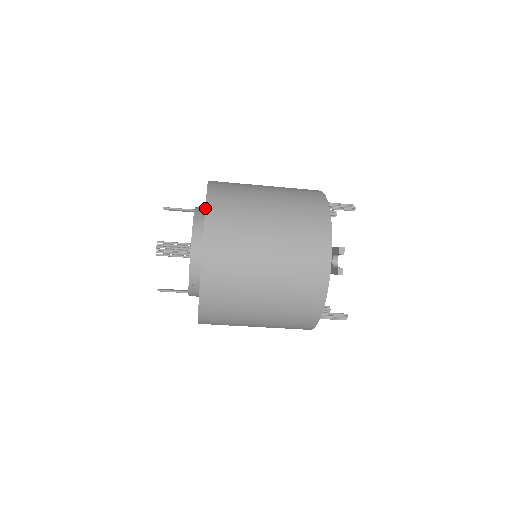
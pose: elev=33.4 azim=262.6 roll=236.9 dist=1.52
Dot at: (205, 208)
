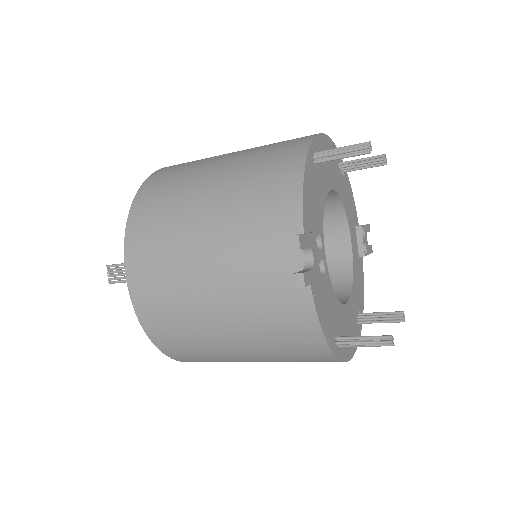
Dot at: occluded
